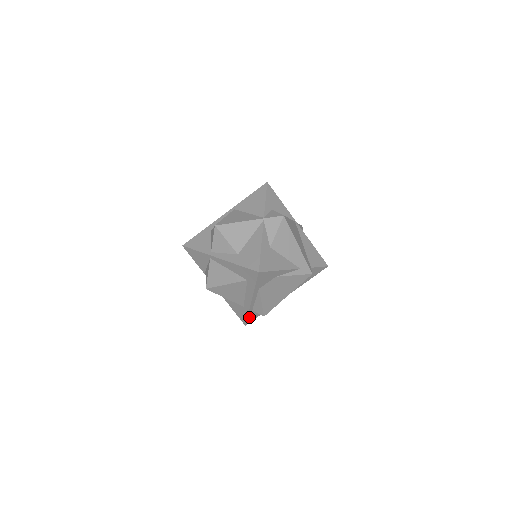
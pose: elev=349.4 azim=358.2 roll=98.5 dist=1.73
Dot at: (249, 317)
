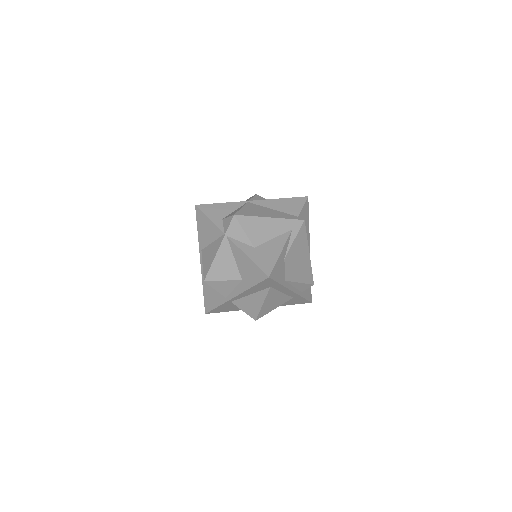
Dot at: (306, 297)
